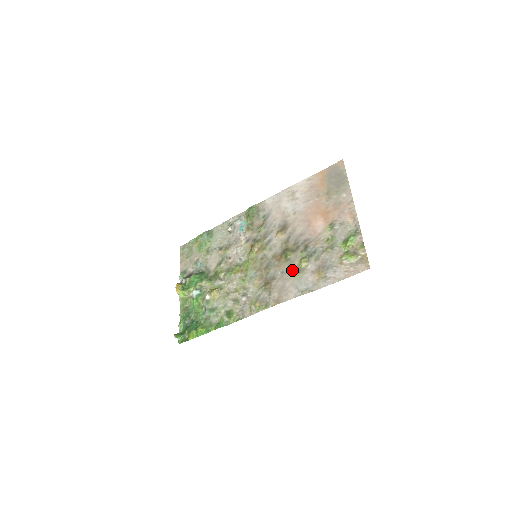
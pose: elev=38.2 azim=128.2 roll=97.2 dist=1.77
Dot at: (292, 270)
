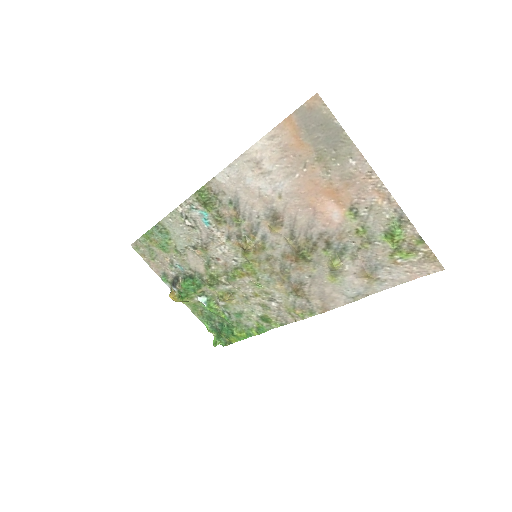
Dot at: (324, 274)
